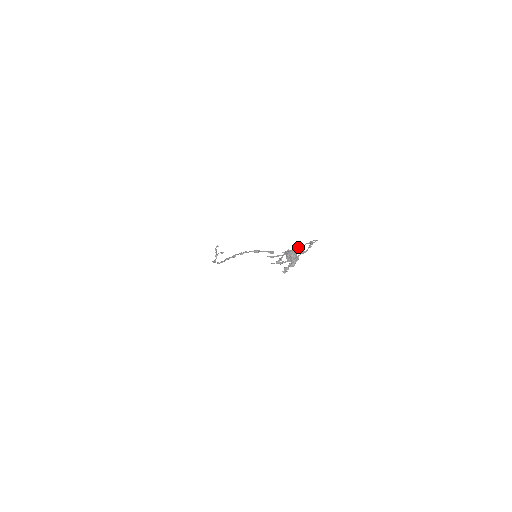
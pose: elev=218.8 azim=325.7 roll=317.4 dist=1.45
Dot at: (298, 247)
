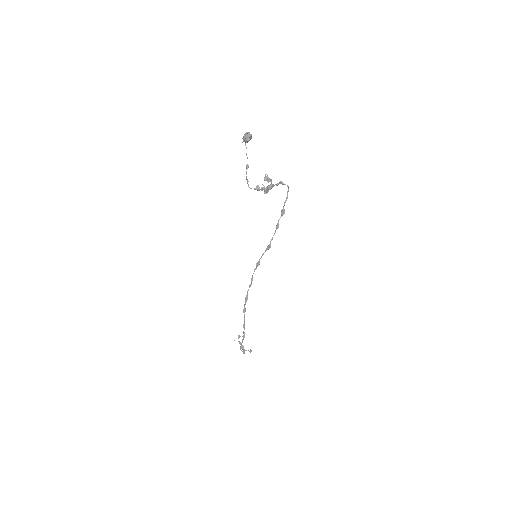
Dot at: (281, 212)
